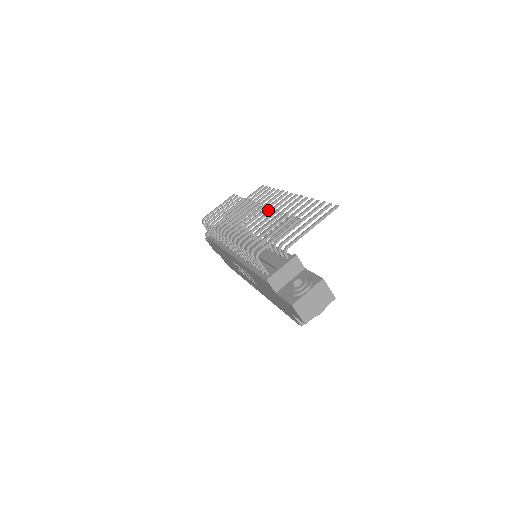
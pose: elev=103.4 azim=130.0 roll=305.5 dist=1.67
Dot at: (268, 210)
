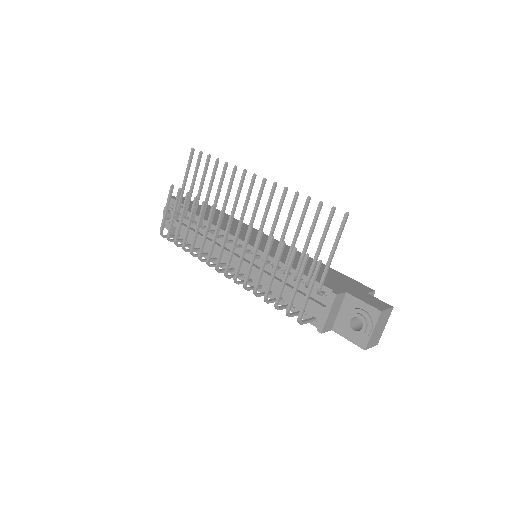
Dot at: (258, 236)
